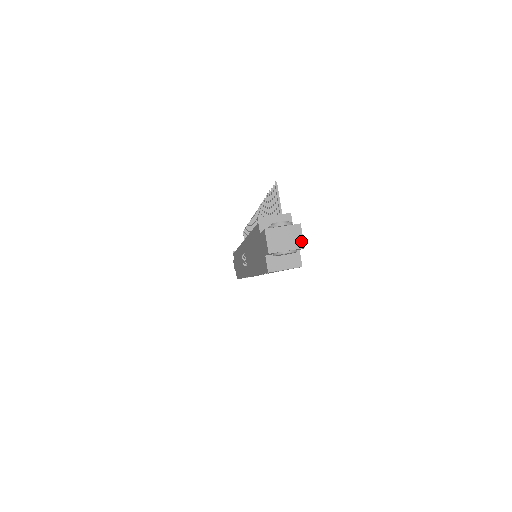
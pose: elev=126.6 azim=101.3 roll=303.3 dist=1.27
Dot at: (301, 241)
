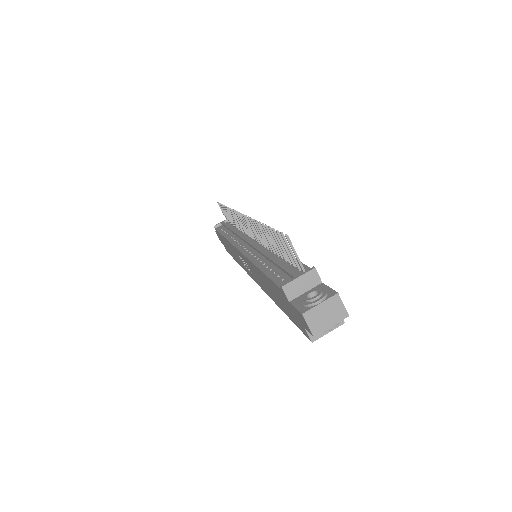
Dot at: (343, 311)
